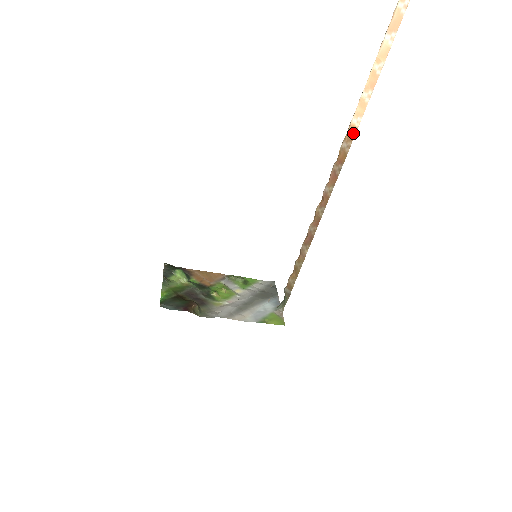
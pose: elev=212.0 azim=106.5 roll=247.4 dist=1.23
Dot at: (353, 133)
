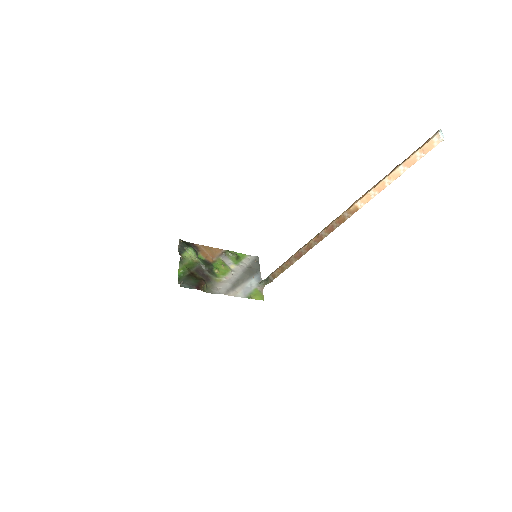
Dot at: (355, 210)
